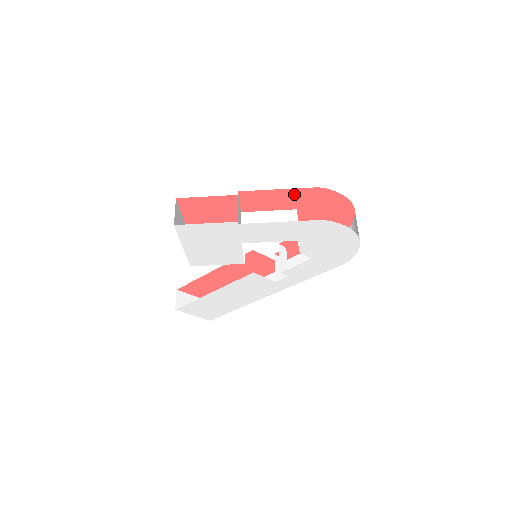
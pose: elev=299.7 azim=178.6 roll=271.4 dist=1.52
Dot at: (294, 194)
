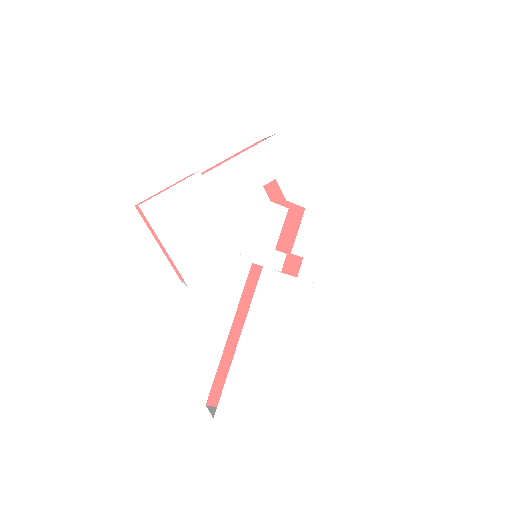
Dot at: occluded
